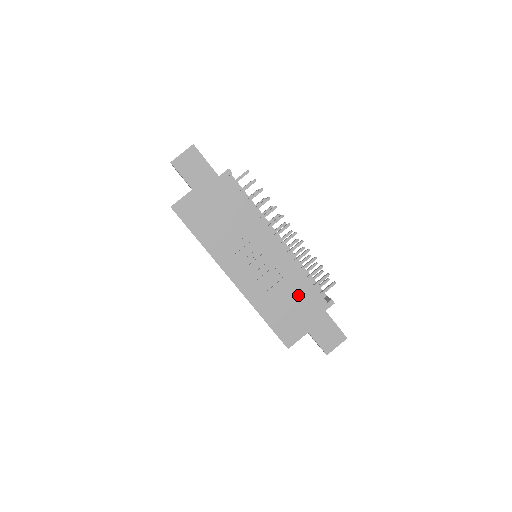
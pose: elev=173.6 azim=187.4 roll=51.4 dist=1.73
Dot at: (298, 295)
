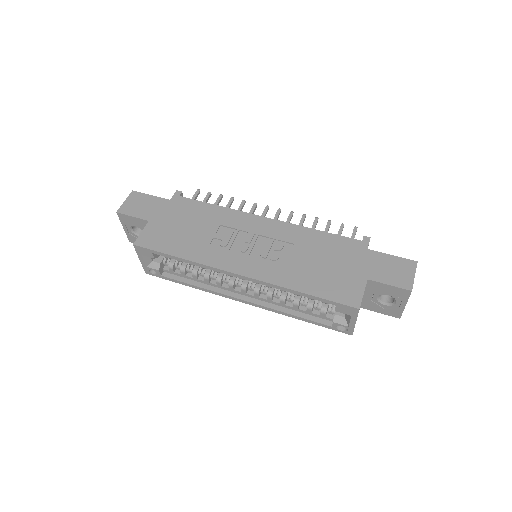
Dot at: (324, 251)
